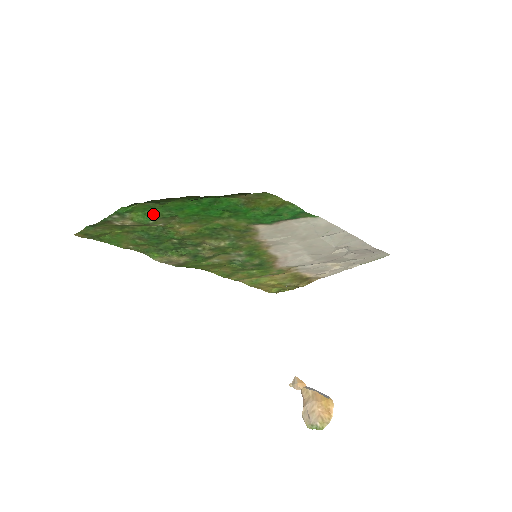
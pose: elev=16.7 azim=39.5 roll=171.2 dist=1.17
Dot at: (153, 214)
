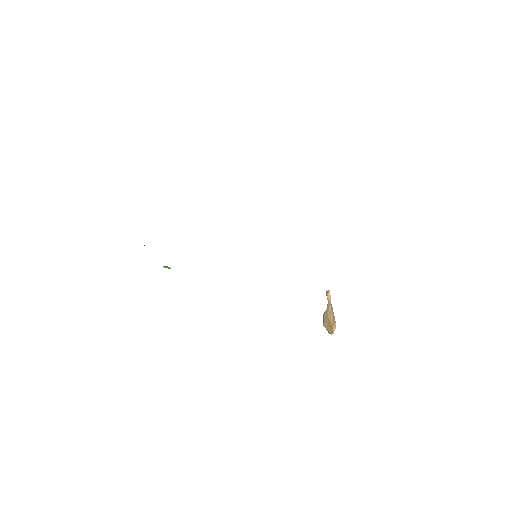
Dot at: occluded
